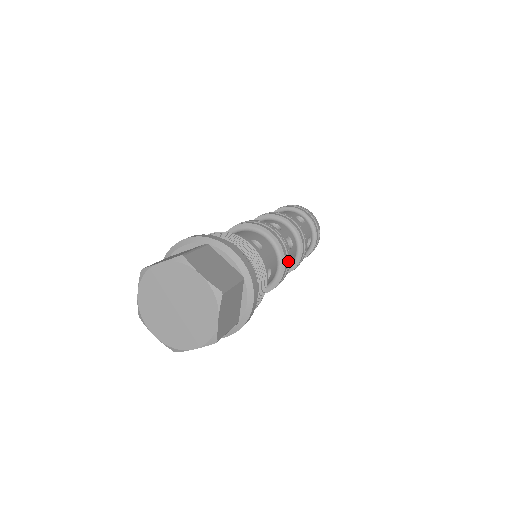
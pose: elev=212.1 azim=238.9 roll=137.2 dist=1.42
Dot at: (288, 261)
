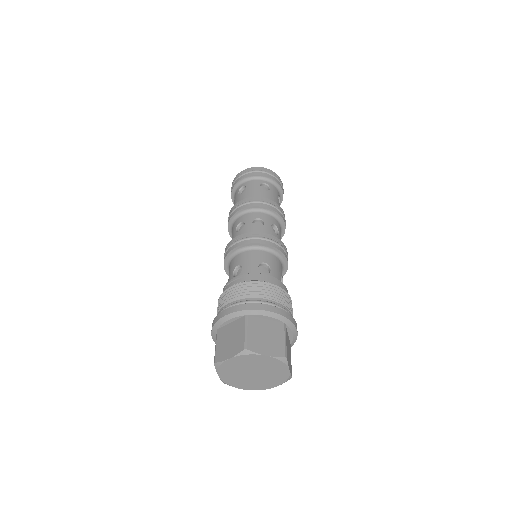
Dot at: (287, 254)
